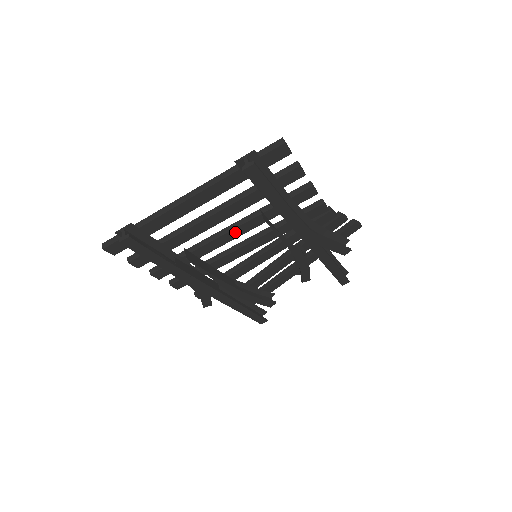
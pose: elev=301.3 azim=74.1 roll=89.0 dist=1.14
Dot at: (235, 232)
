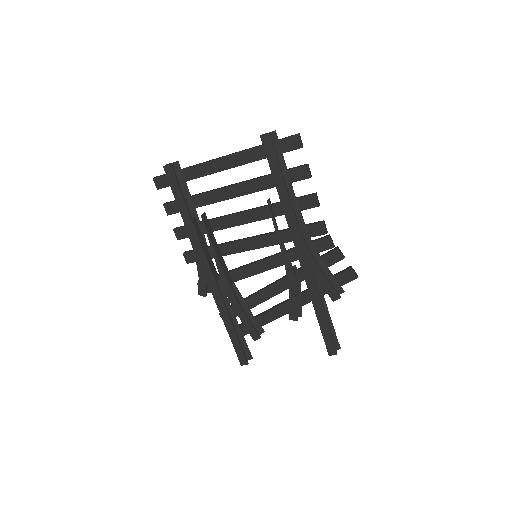
Dot at: (246, 216)
